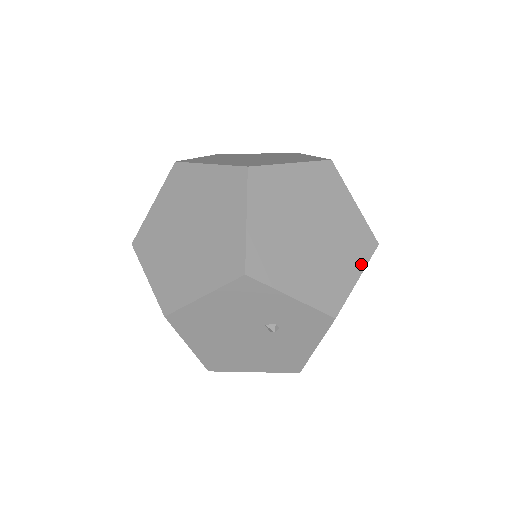
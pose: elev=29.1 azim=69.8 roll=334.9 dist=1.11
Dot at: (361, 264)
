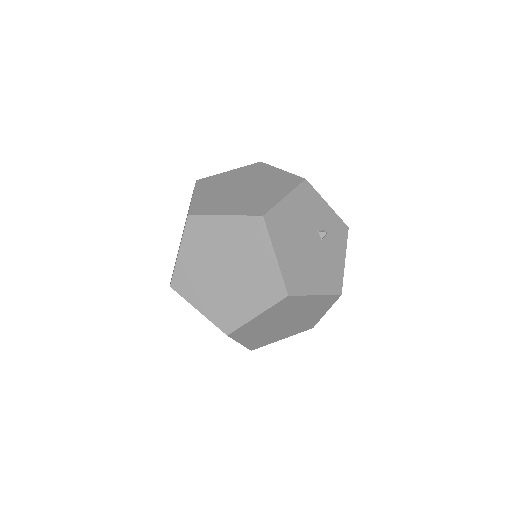
Dot at: occluded
